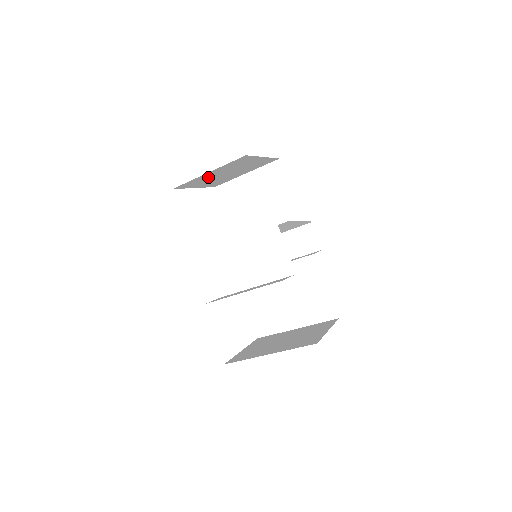
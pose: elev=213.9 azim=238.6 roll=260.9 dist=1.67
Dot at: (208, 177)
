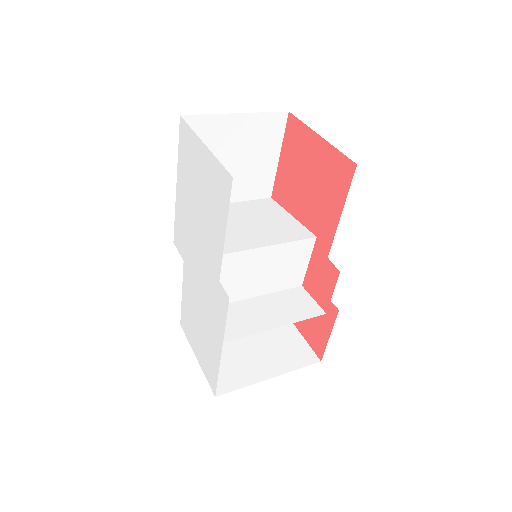
Dot at: occluded
